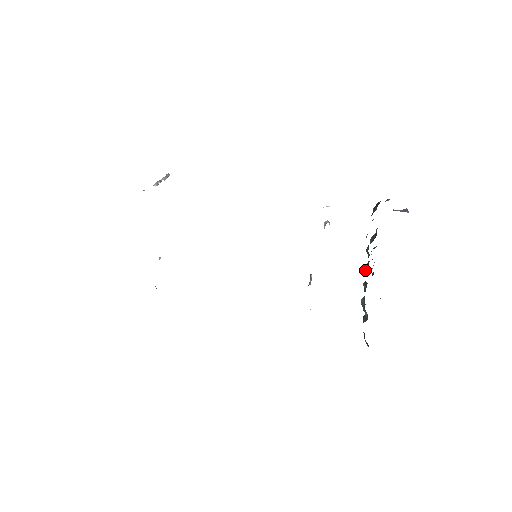
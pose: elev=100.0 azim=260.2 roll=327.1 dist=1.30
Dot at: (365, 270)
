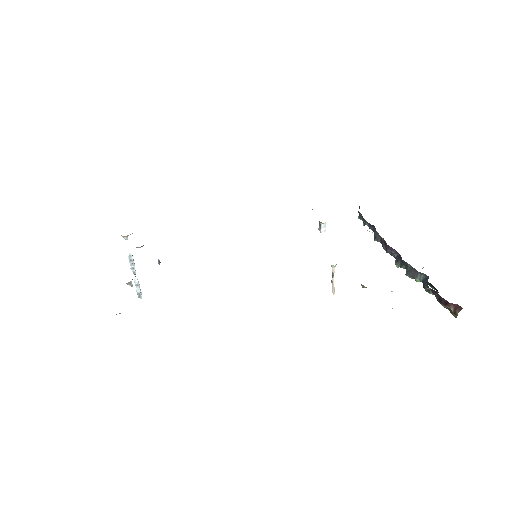
Dot at: occluded
